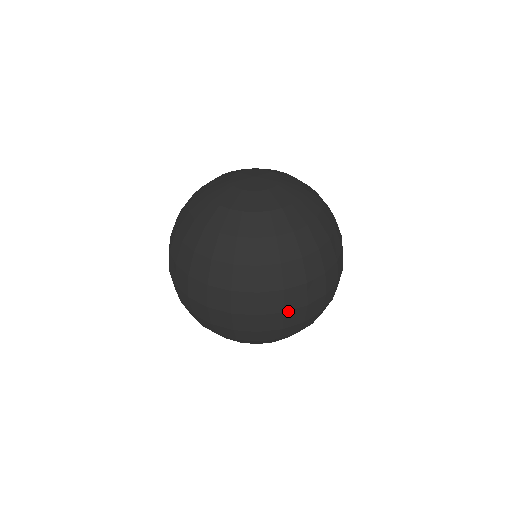
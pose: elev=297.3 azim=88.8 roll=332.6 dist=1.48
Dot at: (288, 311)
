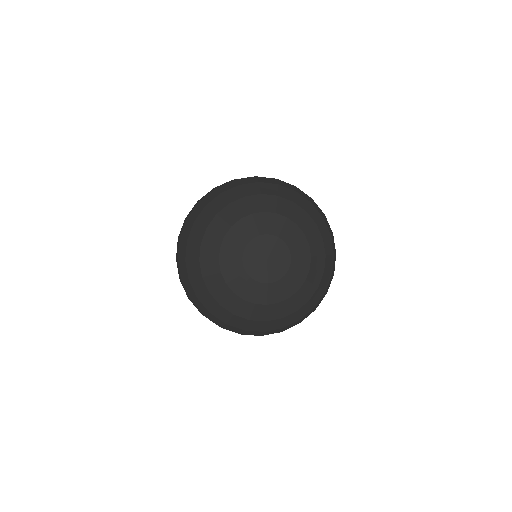
Dot at: occluded
